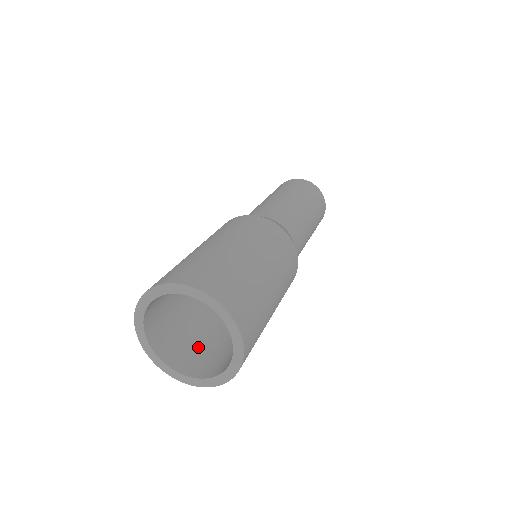
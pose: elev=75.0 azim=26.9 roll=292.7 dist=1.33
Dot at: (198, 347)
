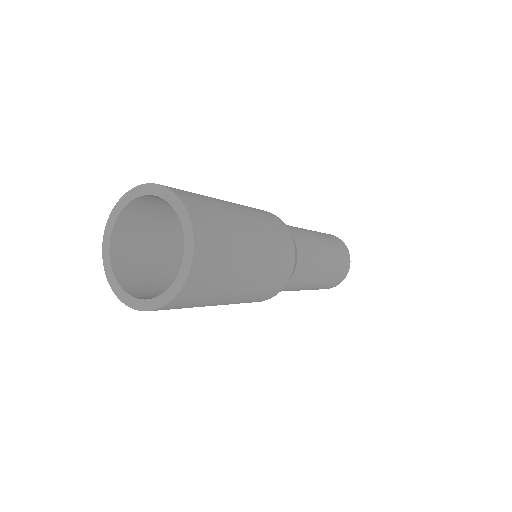
Dot at: occluded
